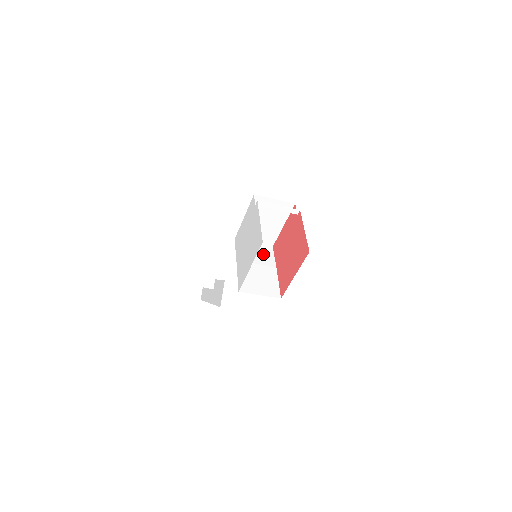
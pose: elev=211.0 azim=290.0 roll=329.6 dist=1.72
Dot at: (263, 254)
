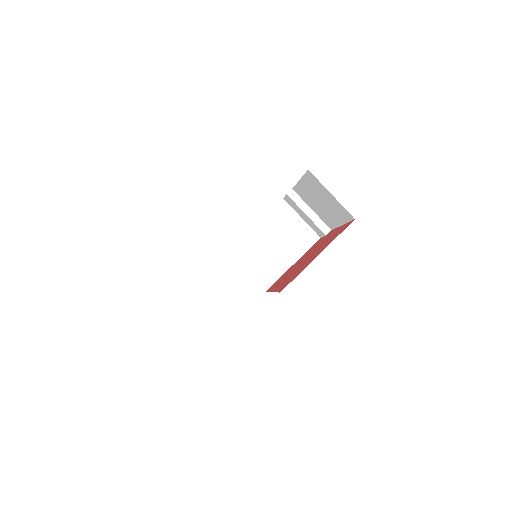
Dot at: occluded
